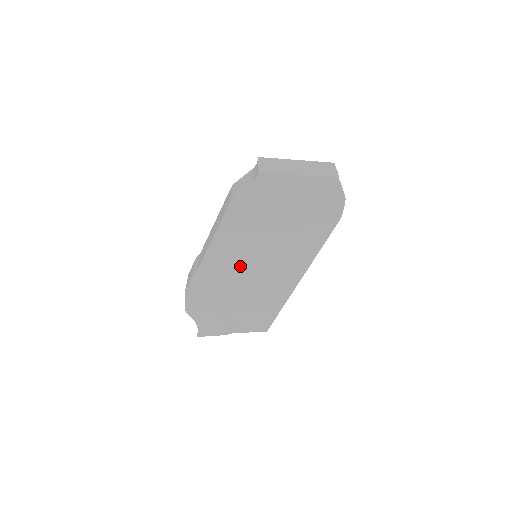
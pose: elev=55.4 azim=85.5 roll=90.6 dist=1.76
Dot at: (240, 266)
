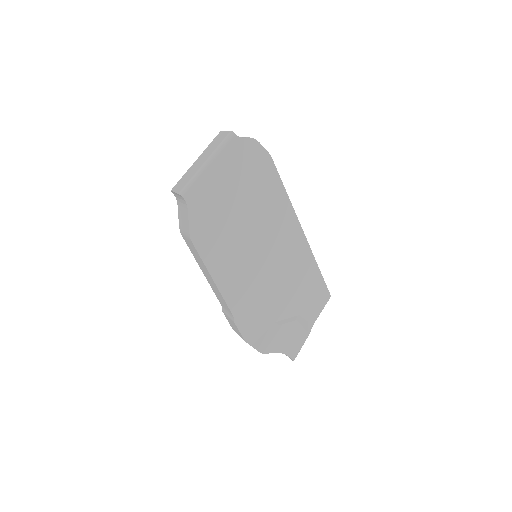
Dot at: (254, 274)
